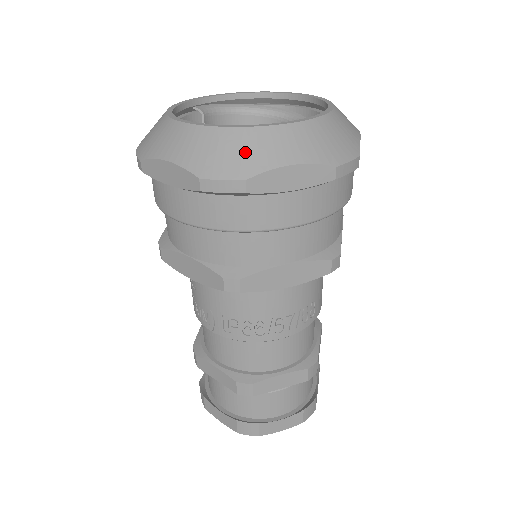
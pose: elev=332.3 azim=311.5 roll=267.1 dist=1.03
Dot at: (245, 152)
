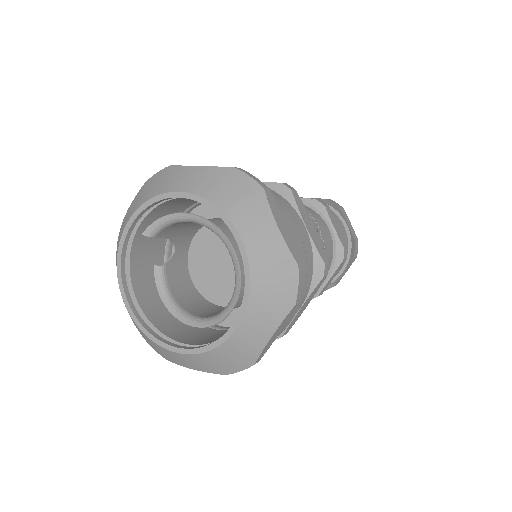
Dot at: (159, 350)
